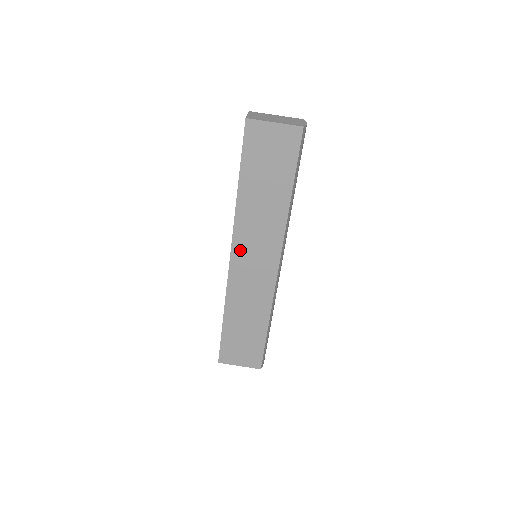
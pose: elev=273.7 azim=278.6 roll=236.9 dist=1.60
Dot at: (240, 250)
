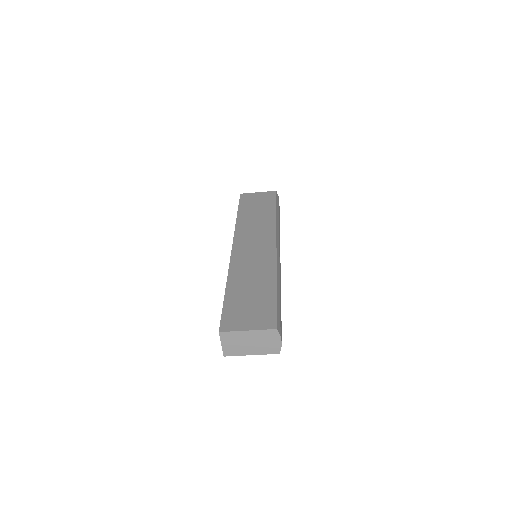
Dot at: occluded
